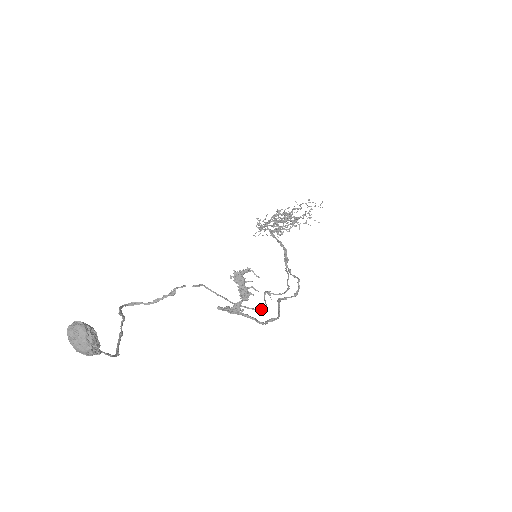
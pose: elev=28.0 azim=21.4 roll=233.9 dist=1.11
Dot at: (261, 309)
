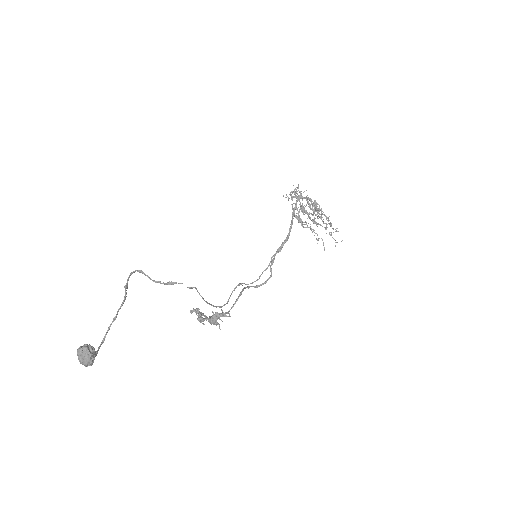
Dot at: (221, 307)
